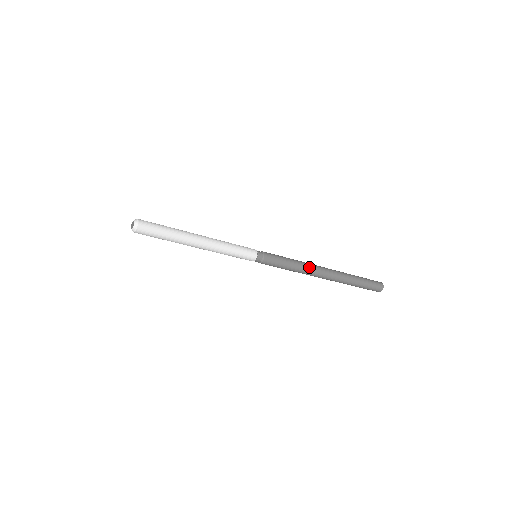
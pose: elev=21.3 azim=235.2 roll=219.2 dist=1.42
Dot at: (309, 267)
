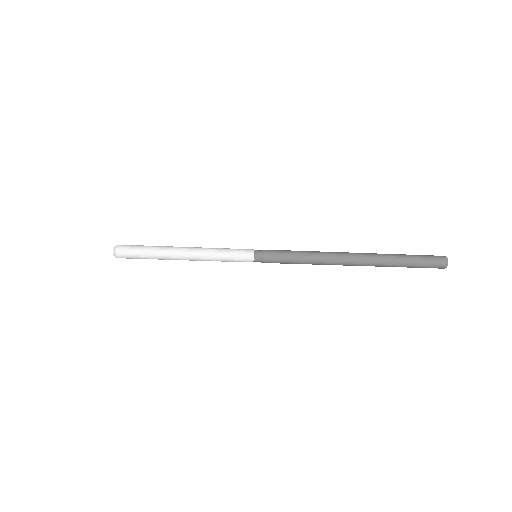
Dot at: (326, 259)
